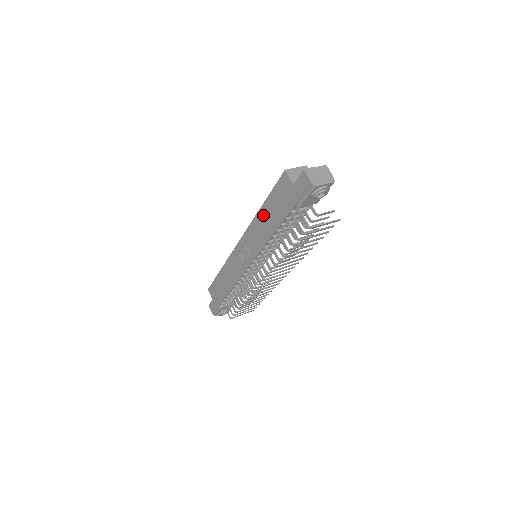
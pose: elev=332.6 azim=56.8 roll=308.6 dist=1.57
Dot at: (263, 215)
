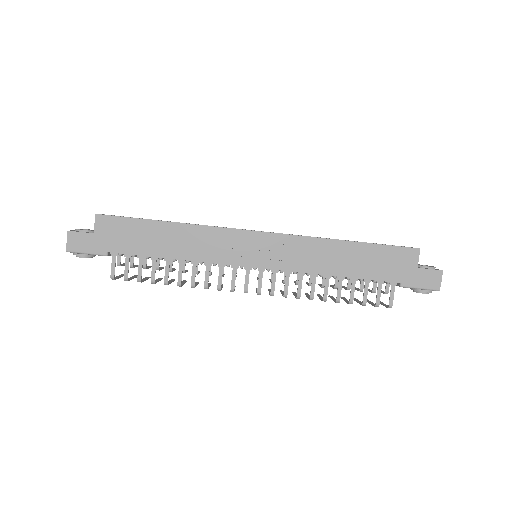
Dot at: (344, 250)
